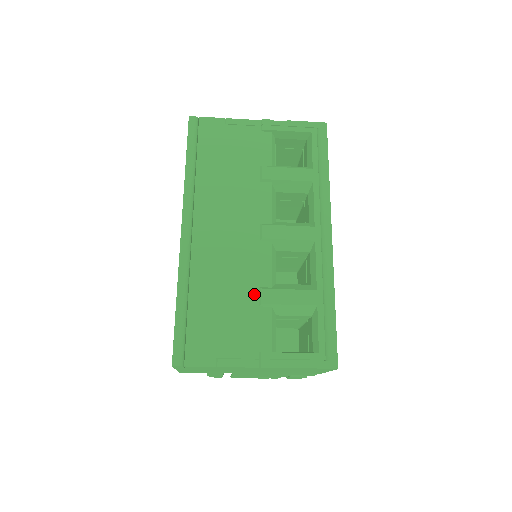
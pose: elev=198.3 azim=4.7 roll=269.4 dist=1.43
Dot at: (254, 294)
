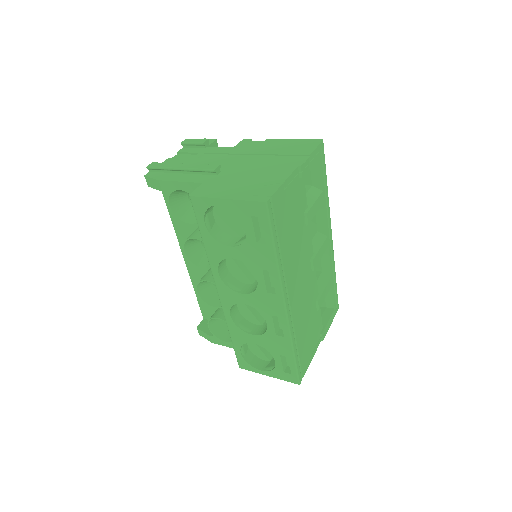
Dot at: (315, 307)
